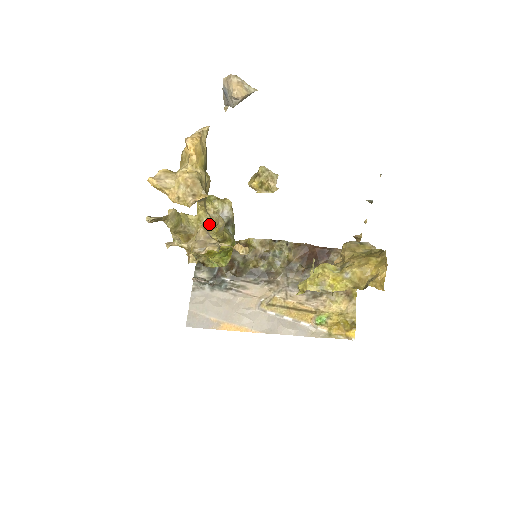
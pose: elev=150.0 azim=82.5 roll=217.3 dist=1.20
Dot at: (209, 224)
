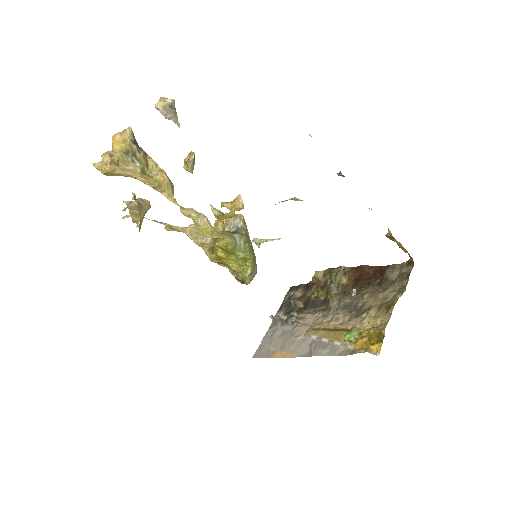
Dot at: occluded
